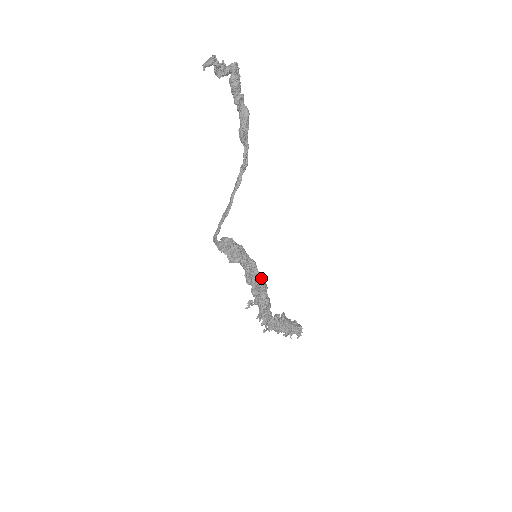
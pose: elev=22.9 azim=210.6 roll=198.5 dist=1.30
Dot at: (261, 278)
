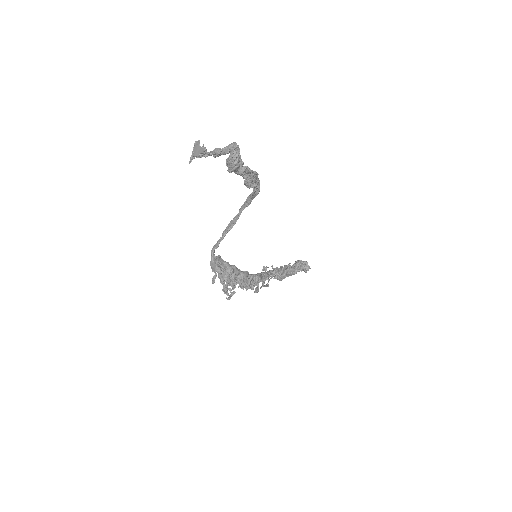
Dot at: (248, 286)
